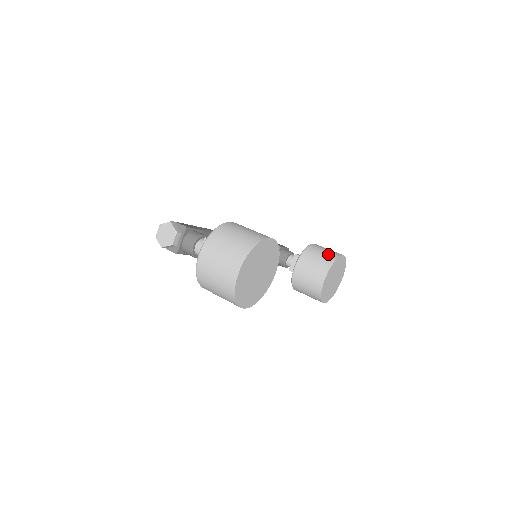
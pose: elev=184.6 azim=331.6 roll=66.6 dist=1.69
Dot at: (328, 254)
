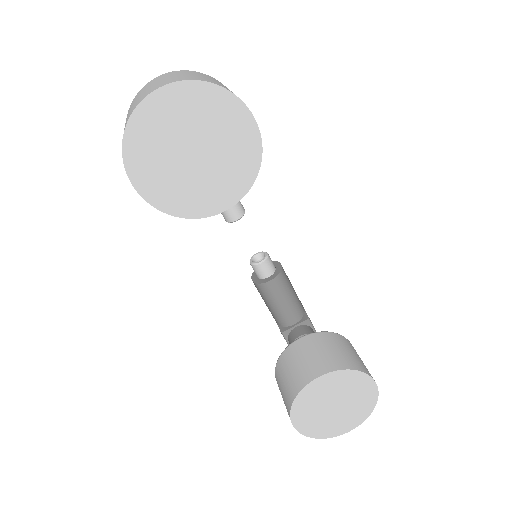
Dot at: (355, 358)
